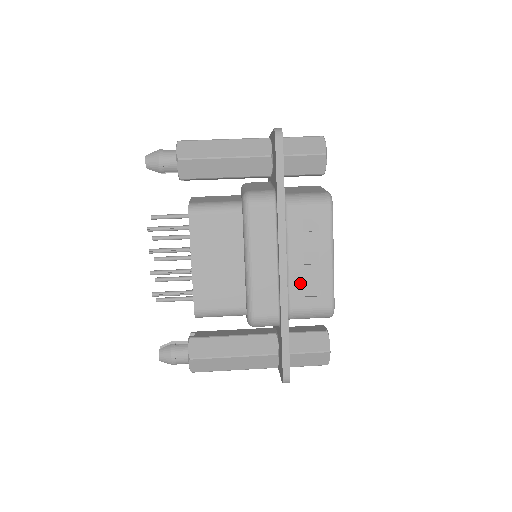
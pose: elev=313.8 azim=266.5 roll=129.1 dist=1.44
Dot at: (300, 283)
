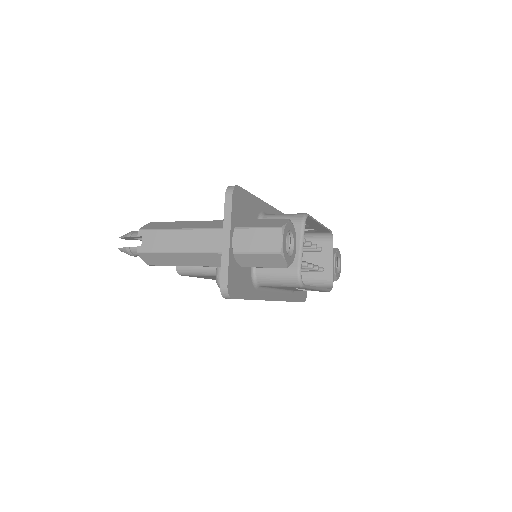
Dot at: occluded
